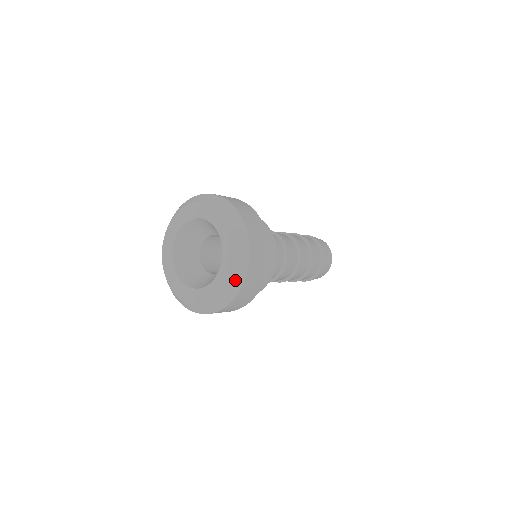
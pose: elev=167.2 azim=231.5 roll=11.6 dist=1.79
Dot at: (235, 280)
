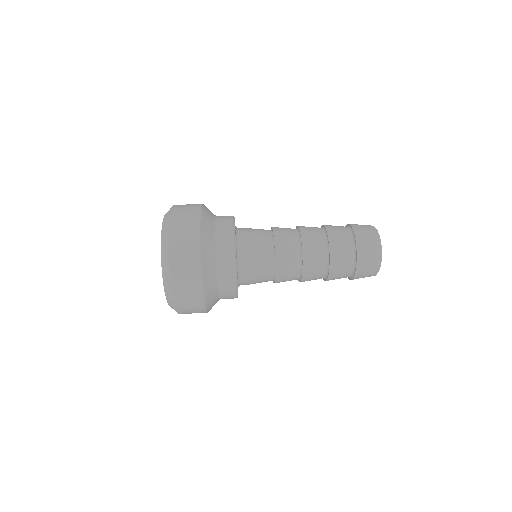
Dot at: (171, 306)
